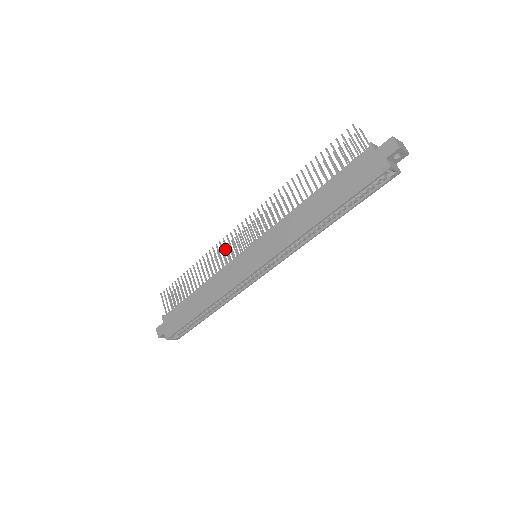
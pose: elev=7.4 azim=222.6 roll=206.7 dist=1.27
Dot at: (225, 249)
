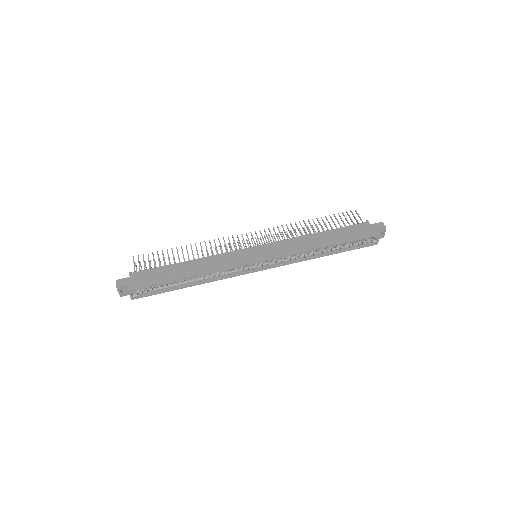
Dot at: (220, 247)
